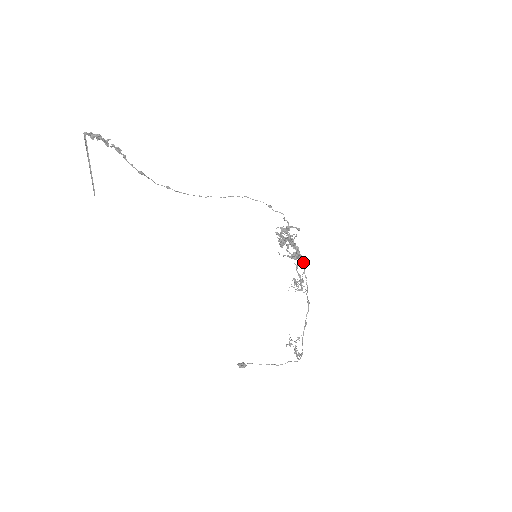
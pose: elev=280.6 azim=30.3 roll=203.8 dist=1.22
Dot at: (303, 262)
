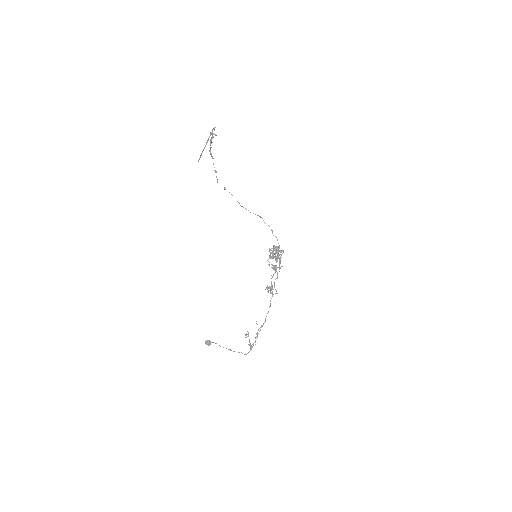
Dot at: (277, 275)
